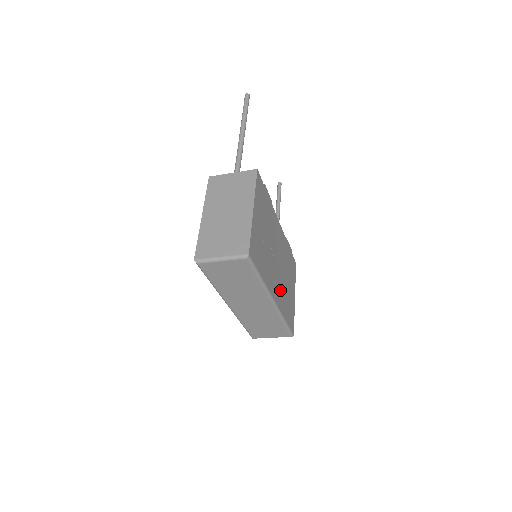
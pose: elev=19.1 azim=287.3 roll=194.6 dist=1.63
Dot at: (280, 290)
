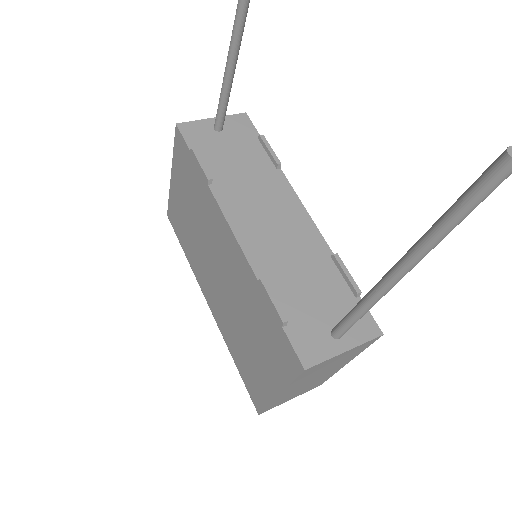
Dot at: occluded
